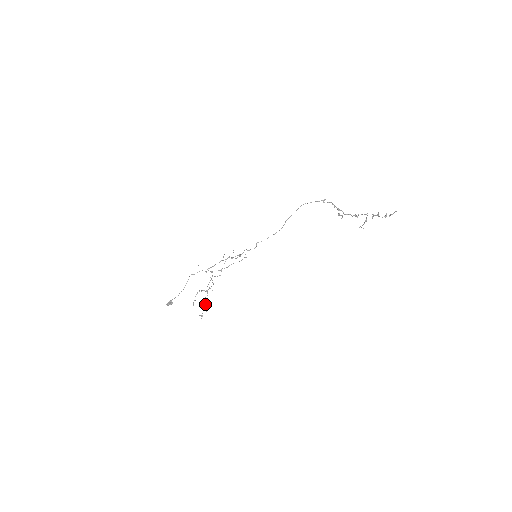
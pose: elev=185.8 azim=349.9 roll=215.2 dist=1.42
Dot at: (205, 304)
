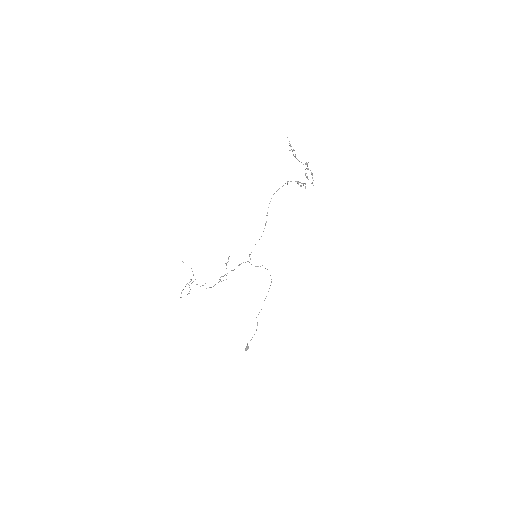
Dot at: (189, 291)
